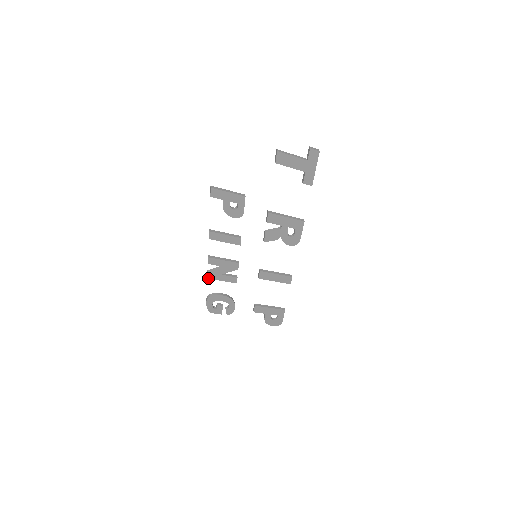
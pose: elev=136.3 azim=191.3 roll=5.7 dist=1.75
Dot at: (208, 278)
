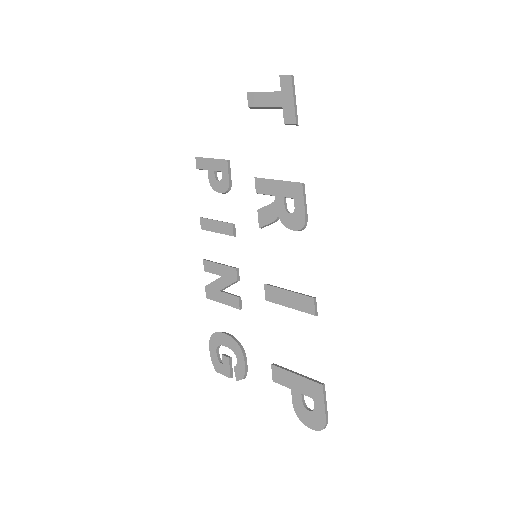
Dot at: (207, 297)
